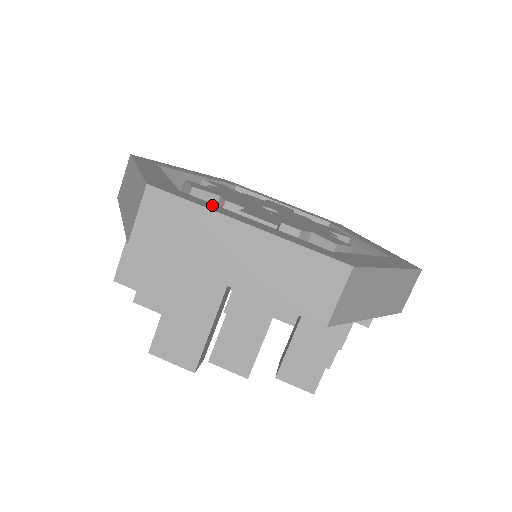
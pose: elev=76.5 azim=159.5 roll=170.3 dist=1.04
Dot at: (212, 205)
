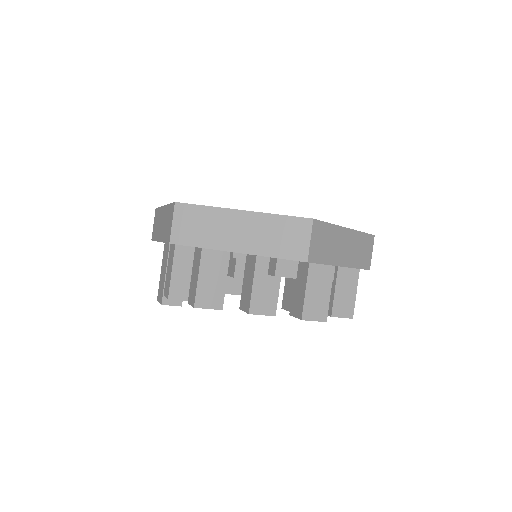
Dot at: occluded
